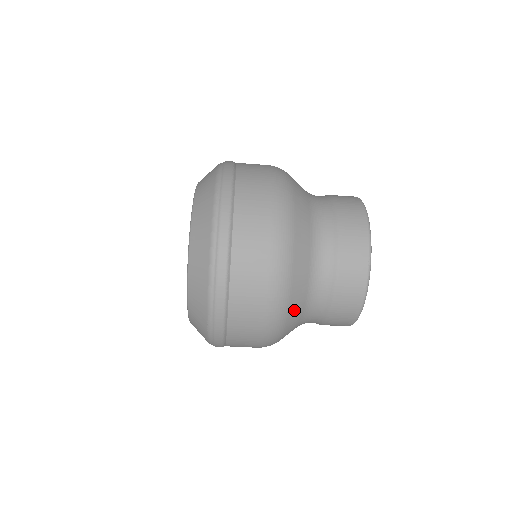
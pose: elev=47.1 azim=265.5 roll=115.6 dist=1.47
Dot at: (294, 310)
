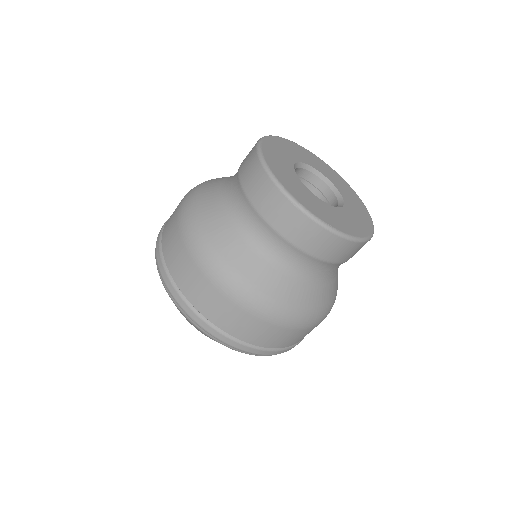
Dot at: (283, 291)
